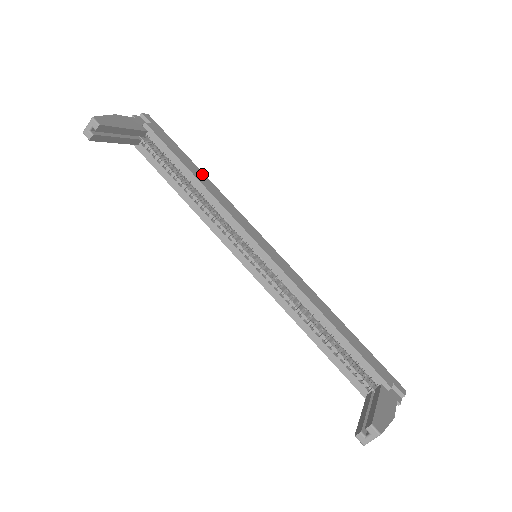
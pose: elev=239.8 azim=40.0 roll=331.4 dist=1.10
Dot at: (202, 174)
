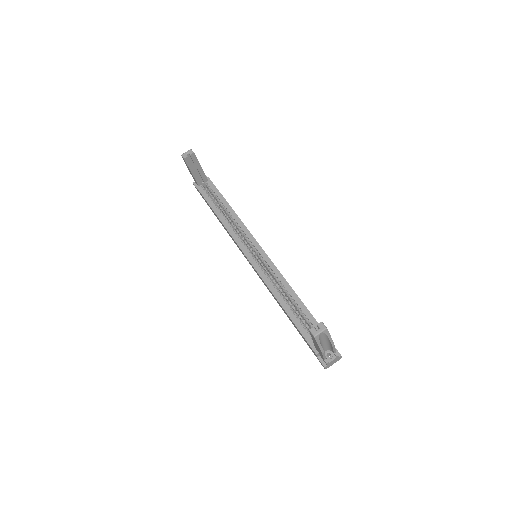
Dot at: occluded
